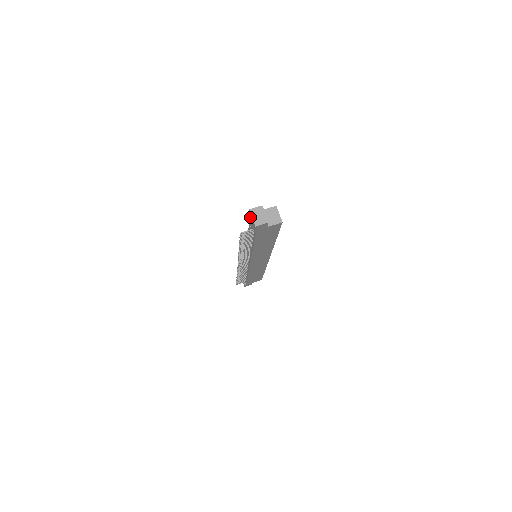
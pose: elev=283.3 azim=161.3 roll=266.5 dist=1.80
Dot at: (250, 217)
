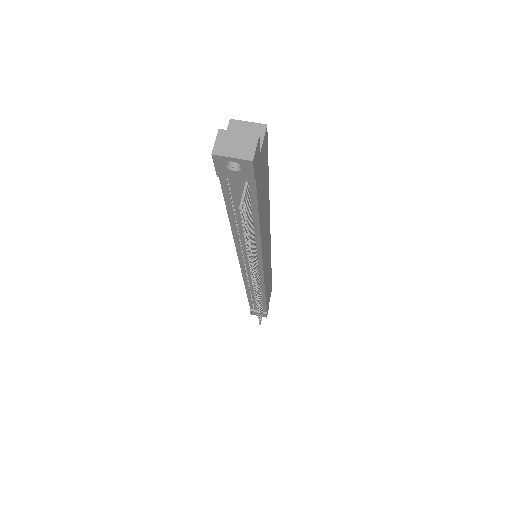
Dot at: (224, 168)
